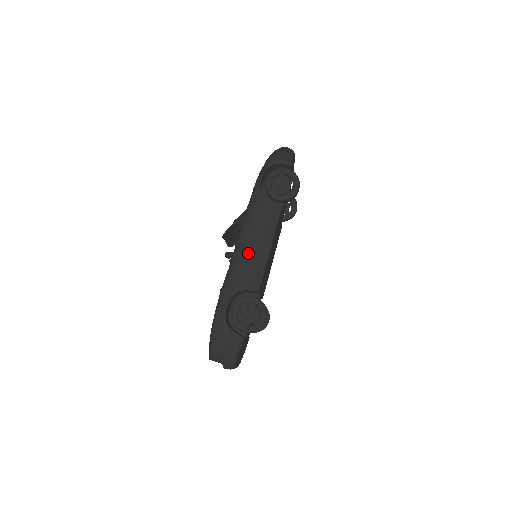
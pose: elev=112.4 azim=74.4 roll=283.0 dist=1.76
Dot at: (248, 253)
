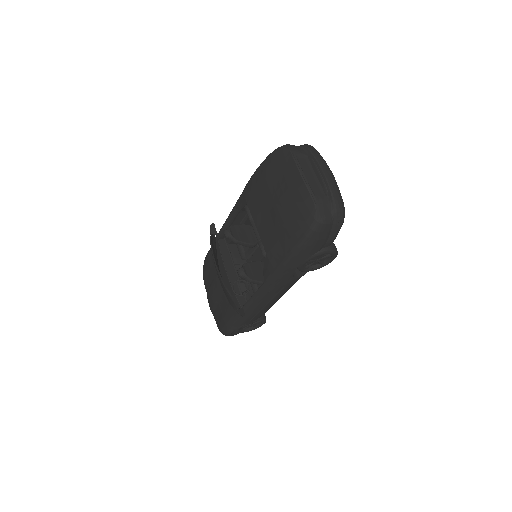
Dot at: occluded
